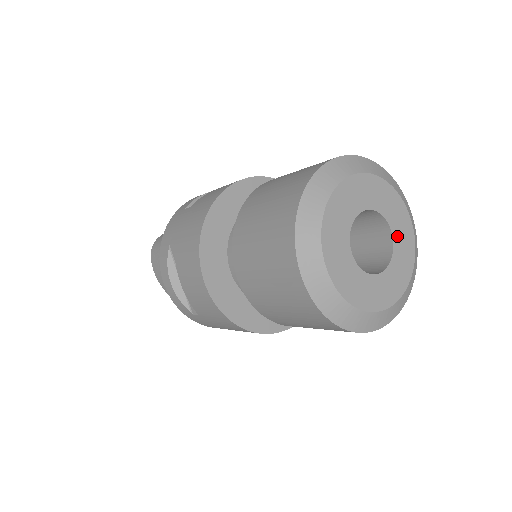
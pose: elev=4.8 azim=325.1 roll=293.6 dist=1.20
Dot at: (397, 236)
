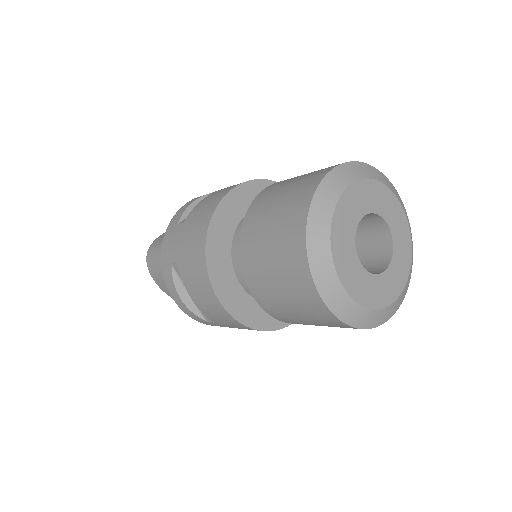
Dot at: (394, 229)
